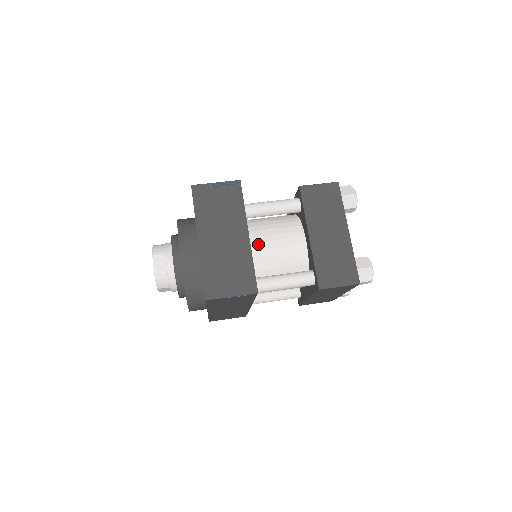
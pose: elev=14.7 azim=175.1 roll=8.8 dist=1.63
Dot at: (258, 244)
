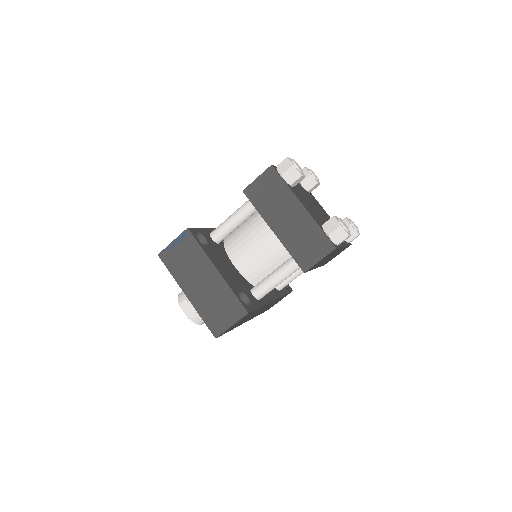
Dot at: (241, 258)
